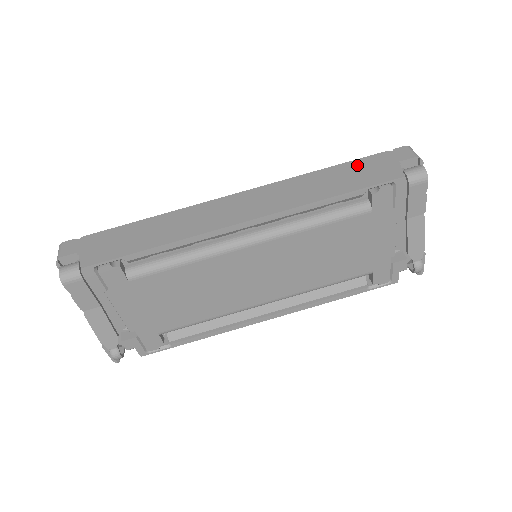
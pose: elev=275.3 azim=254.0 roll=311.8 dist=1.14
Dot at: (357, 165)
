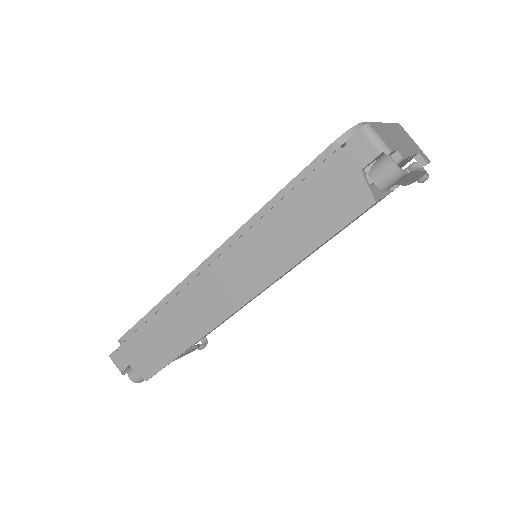
Dot at: (312, 190)
